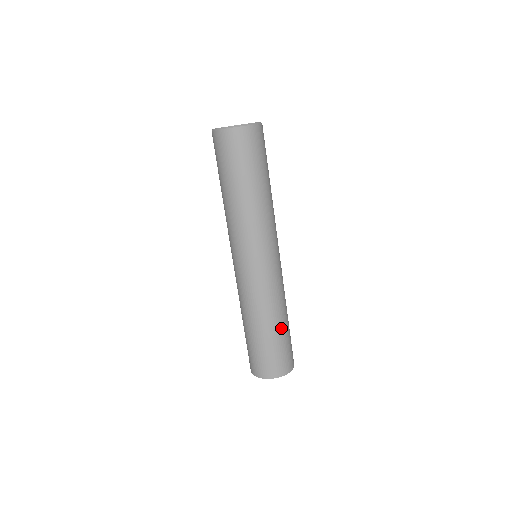
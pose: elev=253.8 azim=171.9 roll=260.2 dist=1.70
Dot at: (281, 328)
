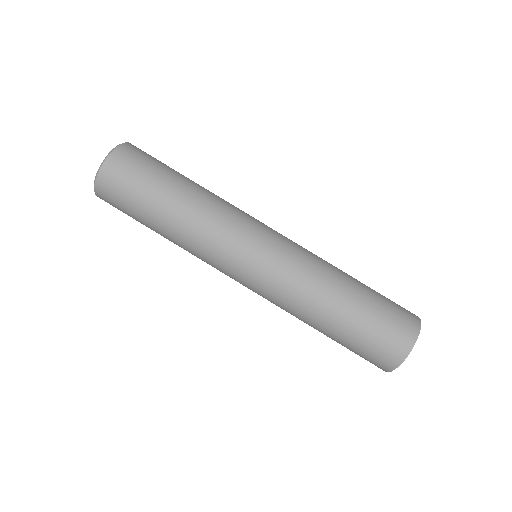
Dot at: (341, 318)
